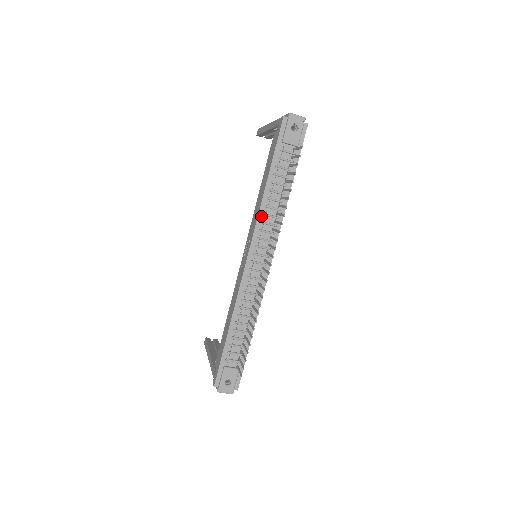
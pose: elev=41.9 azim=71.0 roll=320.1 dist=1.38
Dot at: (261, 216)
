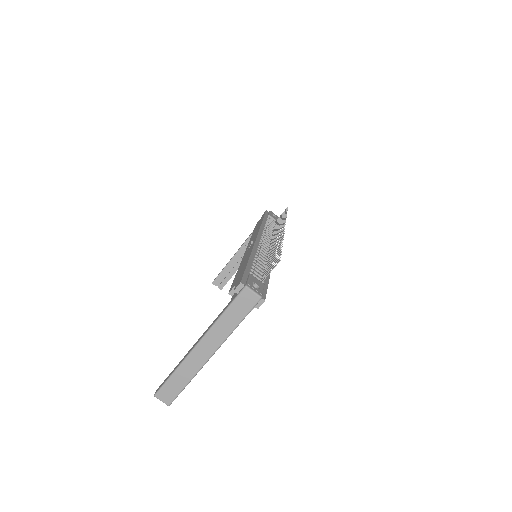
Dot at: (262, 229)
